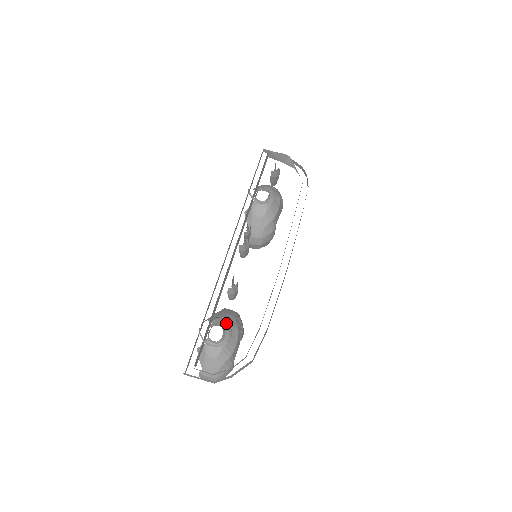
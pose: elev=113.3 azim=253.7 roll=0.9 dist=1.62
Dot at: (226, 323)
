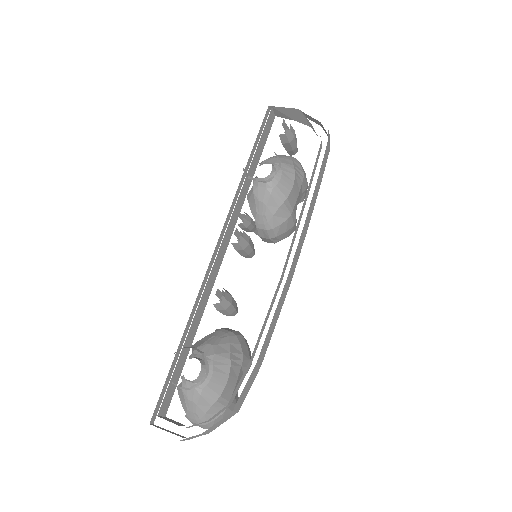
Dot at: (210, 353)
